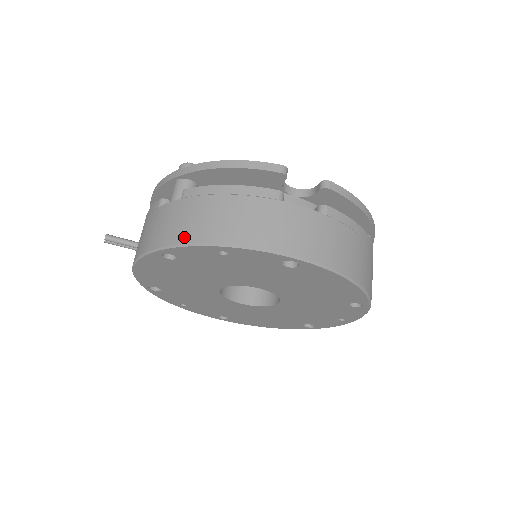
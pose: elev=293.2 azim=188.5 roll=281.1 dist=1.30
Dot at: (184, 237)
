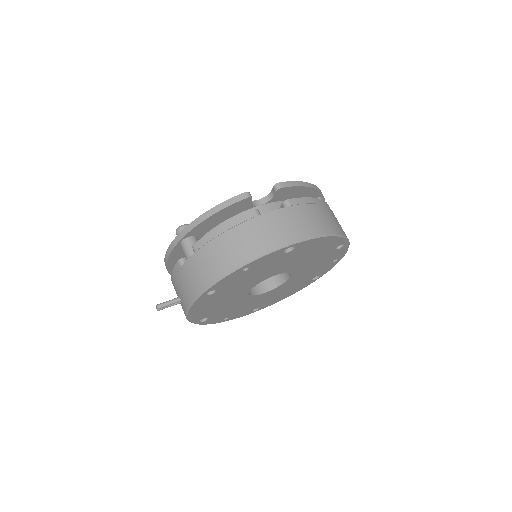
Dot at: (216, 275)
